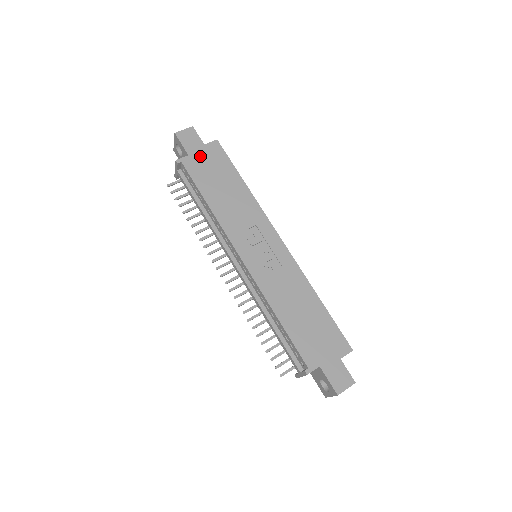
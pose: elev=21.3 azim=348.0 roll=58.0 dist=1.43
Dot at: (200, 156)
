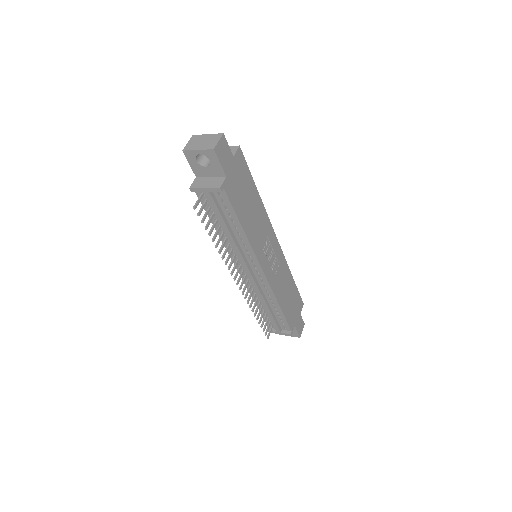
Dot at: (233, 174)
